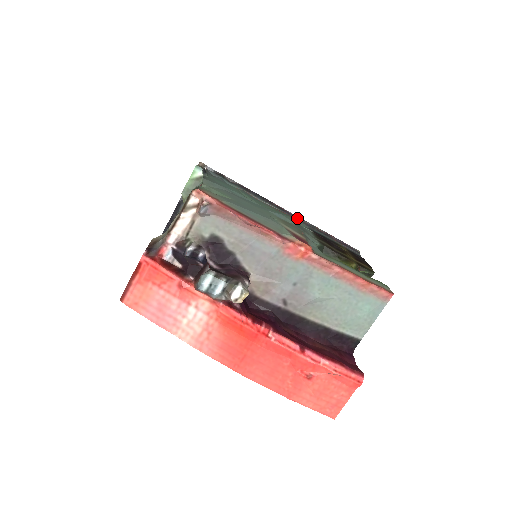
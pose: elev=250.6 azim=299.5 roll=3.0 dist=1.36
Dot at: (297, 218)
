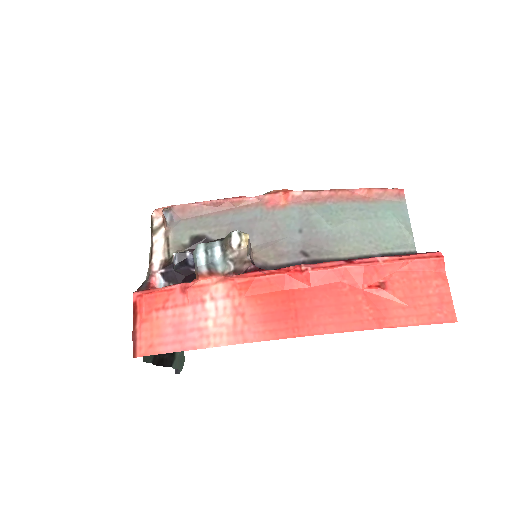
Dot at: occluded
